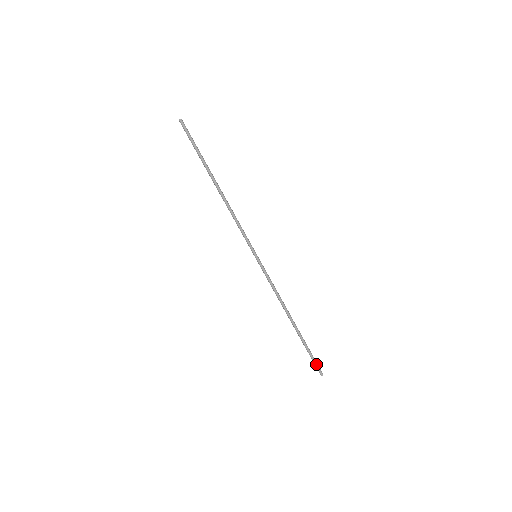
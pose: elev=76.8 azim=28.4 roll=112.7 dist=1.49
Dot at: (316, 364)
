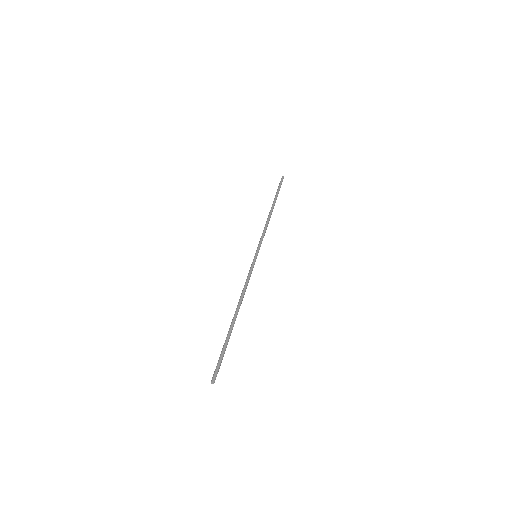
Dot at: (217, 365)
